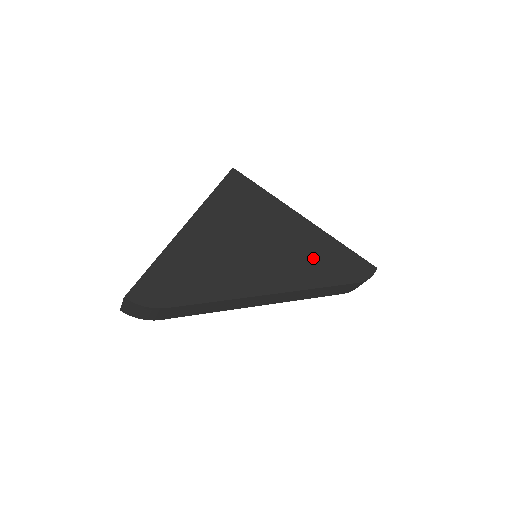
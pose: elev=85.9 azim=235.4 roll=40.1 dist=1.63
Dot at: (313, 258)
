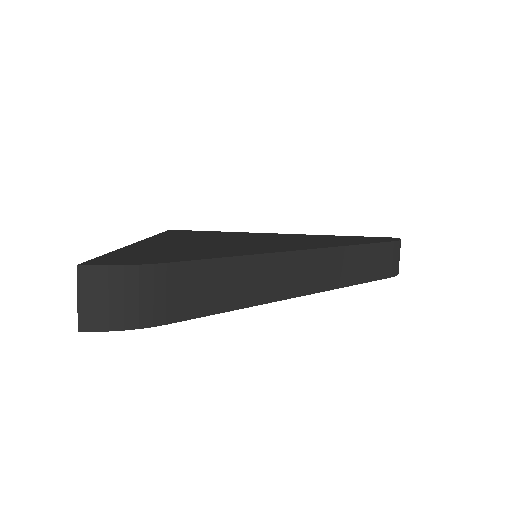
Dot at: occluded
